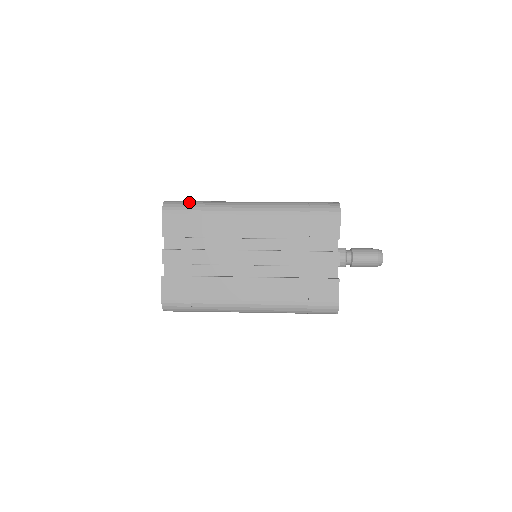
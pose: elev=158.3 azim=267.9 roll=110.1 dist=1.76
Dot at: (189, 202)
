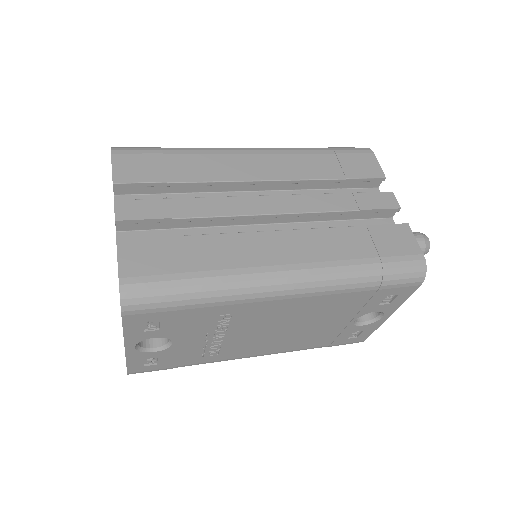
Dot at: occluded
